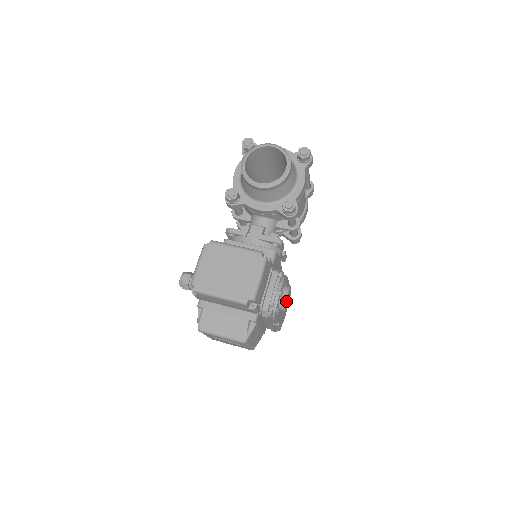
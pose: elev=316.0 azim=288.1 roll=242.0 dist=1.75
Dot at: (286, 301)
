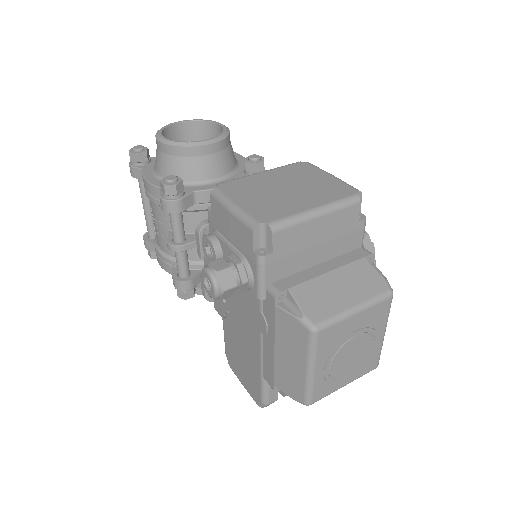
Dot at: occluded
